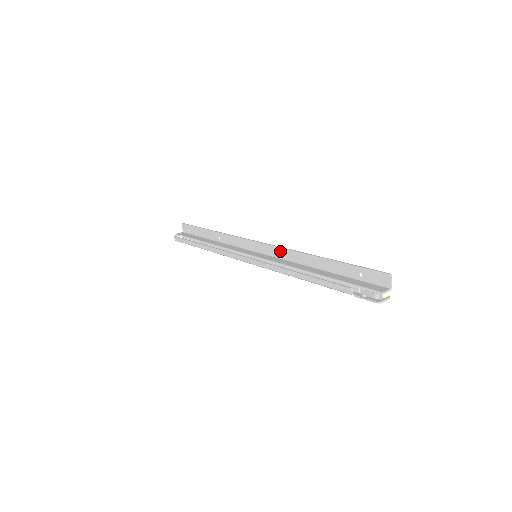
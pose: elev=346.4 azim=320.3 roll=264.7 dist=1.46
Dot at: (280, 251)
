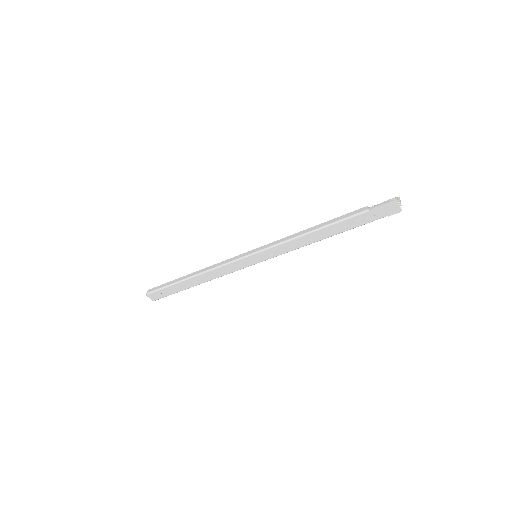
Dot at: occluded
